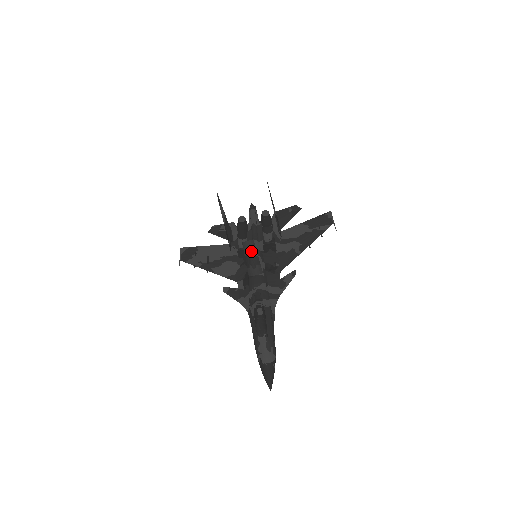
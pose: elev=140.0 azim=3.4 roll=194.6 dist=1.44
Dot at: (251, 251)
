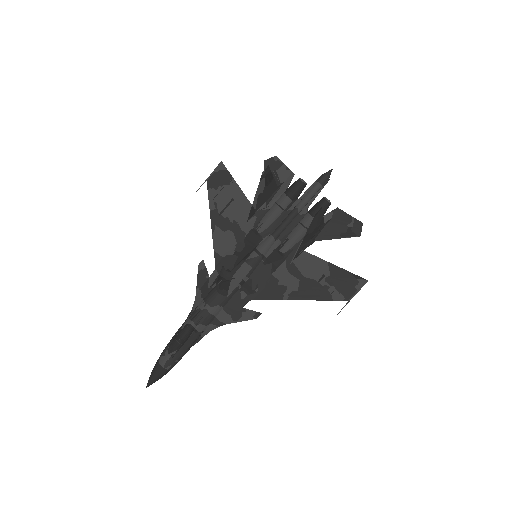
Dot at: (224, 279)
